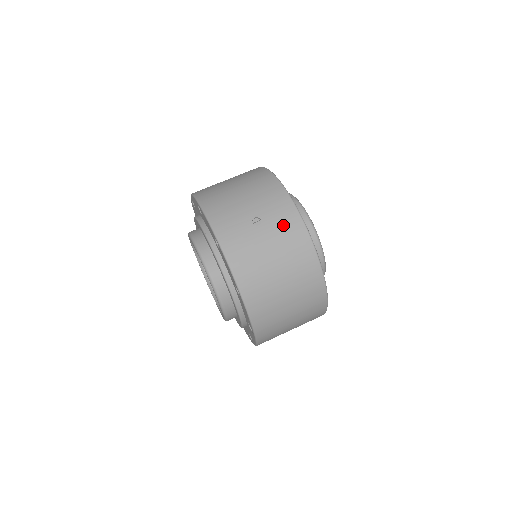
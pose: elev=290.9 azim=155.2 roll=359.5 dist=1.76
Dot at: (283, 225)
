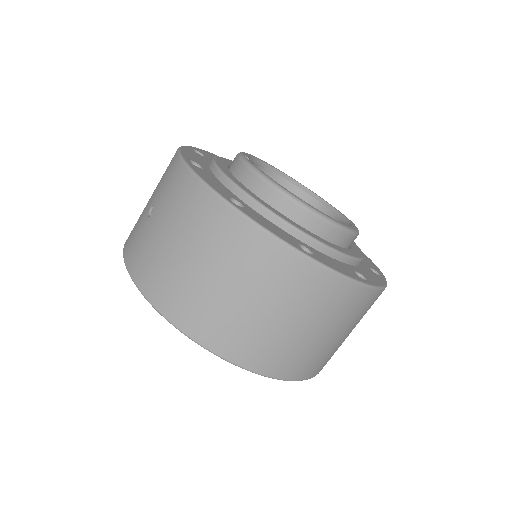
Dot at: (171, 192)
